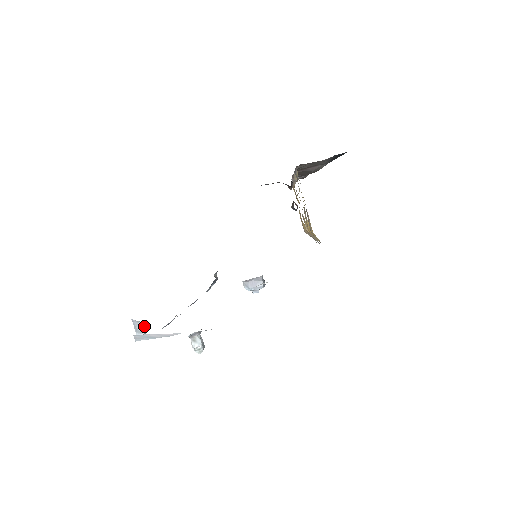
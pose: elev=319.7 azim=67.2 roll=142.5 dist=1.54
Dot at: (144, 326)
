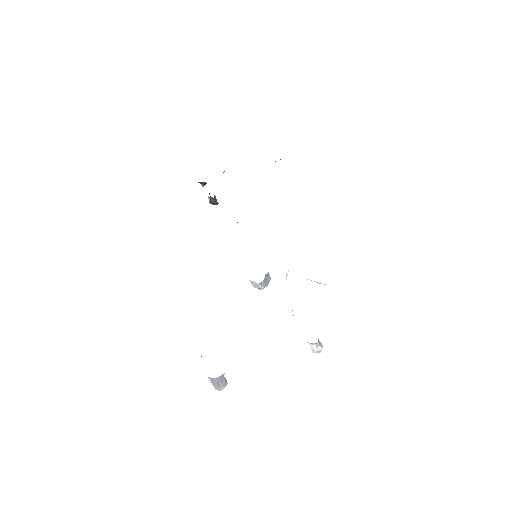
Dot at: occluded
